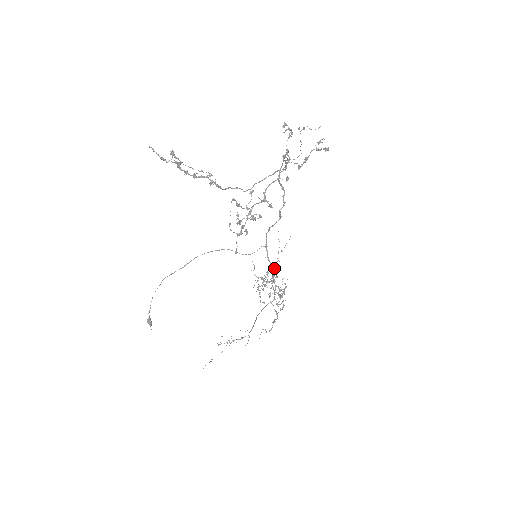
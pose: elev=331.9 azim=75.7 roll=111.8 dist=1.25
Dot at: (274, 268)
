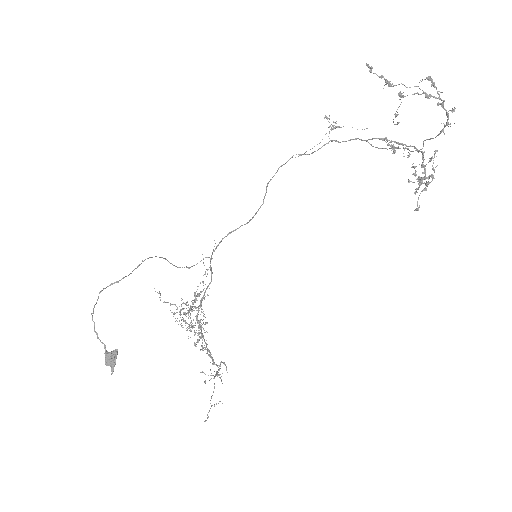
Dot at: (206, 288)
